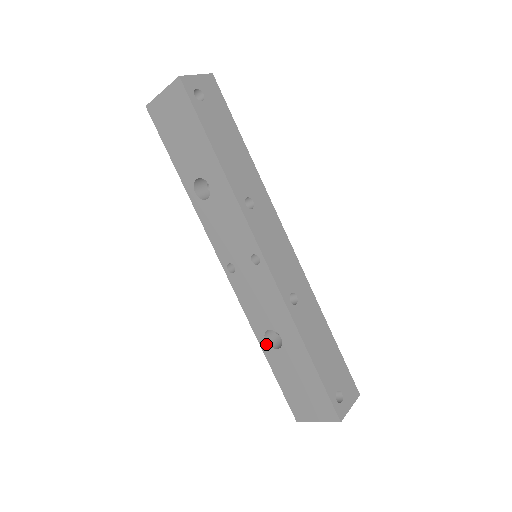
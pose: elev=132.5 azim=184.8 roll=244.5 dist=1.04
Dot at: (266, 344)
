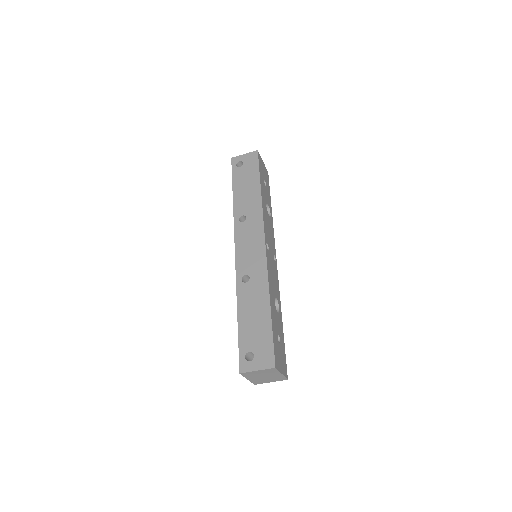
Dot at: occluded
